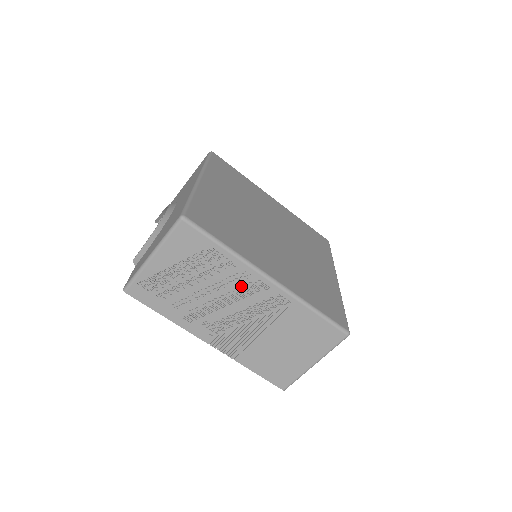
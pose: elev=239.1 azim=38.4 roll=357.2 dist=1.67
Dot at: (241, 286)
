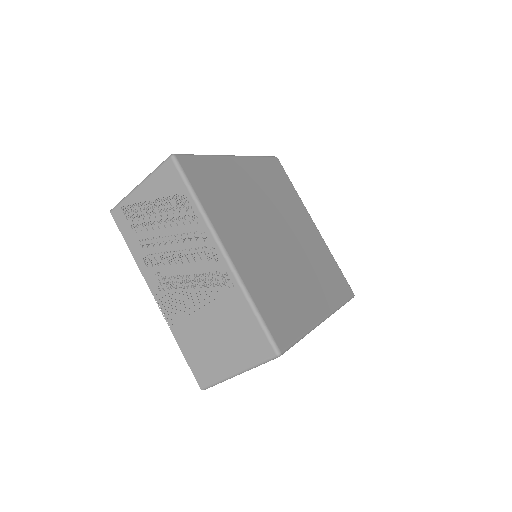
Dot at: (197, 247)
